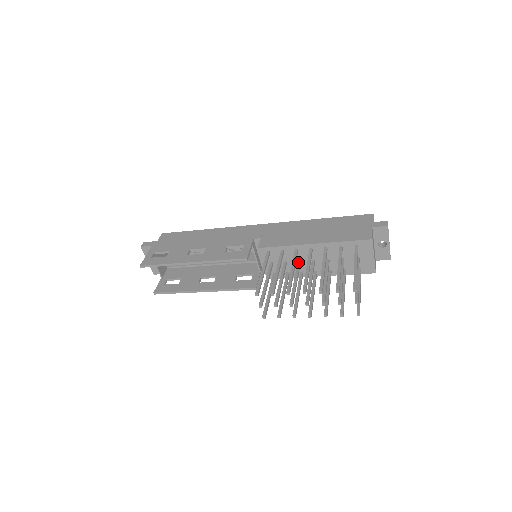
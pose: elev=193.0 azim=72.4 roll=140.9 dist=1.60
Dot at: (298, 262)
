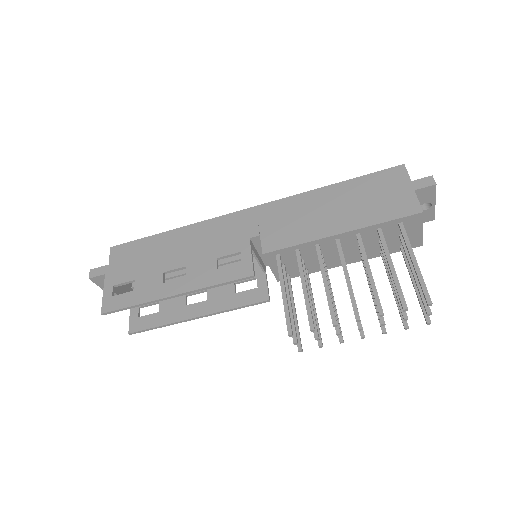
Dot at: occluded
